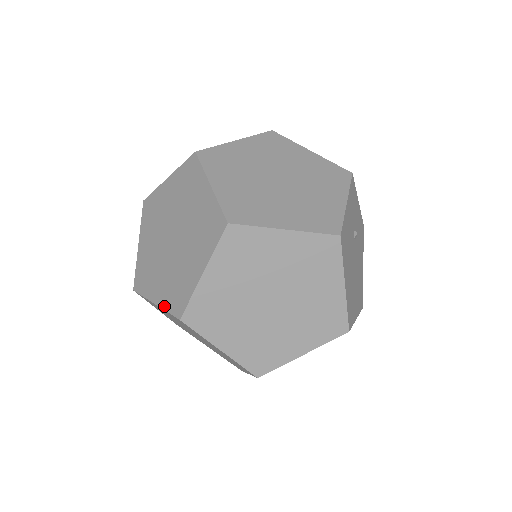
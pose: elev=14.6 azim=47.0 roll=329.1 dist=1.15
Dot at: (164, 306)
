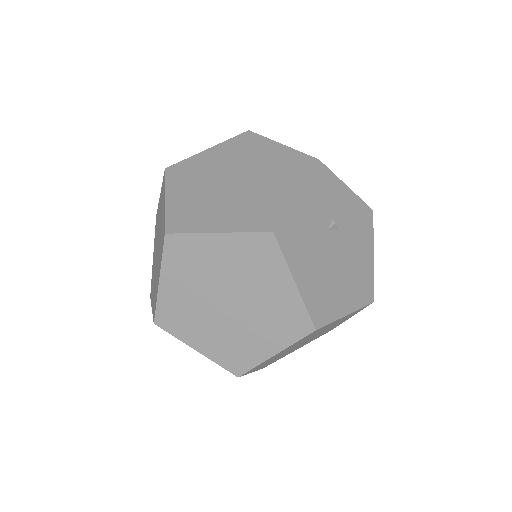
Dot at: (152, 311)
